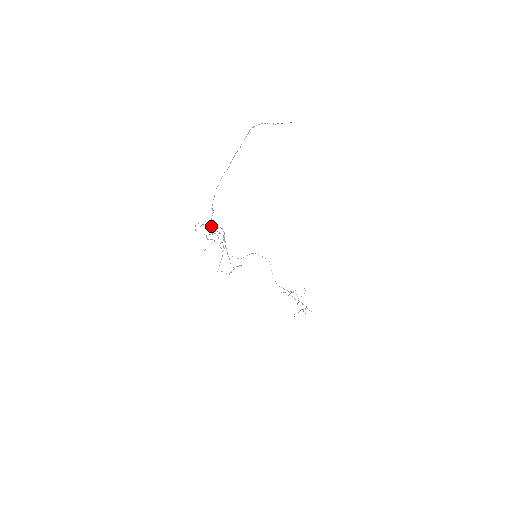
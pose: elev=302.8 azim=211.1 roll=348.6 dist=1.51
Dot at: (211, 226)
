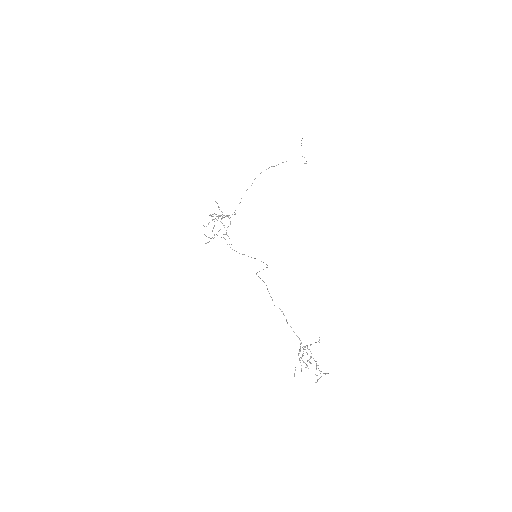
Dot at: occluded
